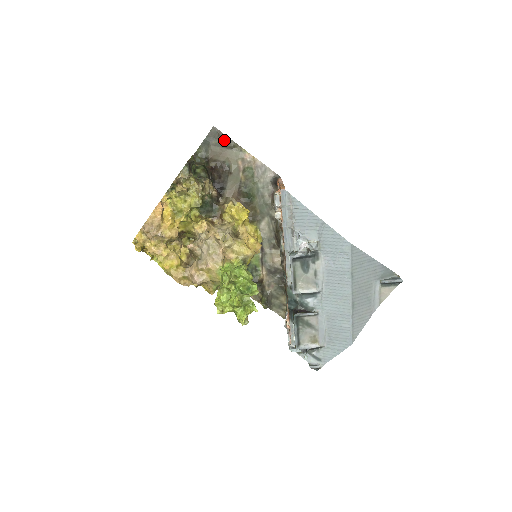
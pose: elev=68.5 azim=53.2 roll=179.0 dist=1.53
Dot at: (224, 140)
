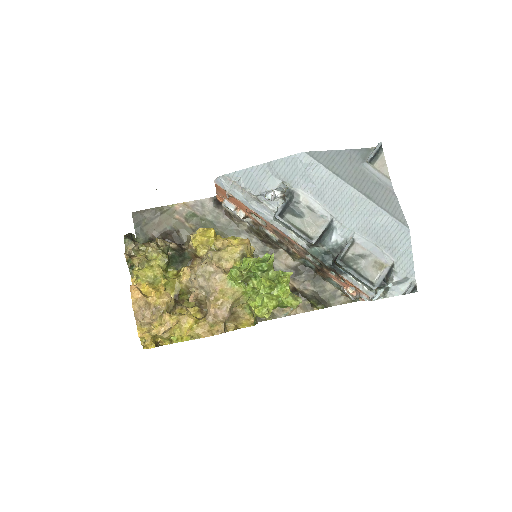
Dot at: (149, 214)
